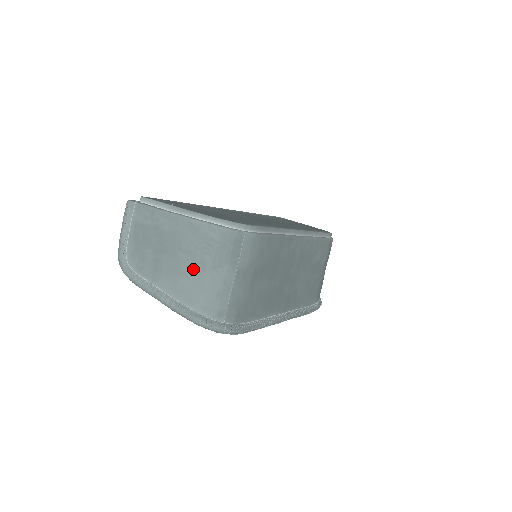
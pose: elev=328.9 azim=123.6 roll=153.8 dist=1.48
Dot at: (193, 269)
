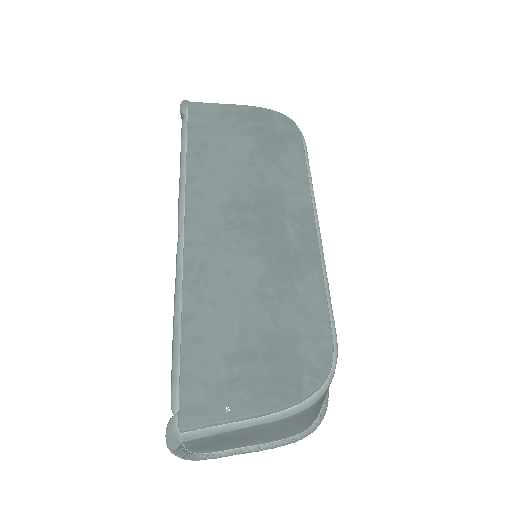
Dot at: (293, 428)
